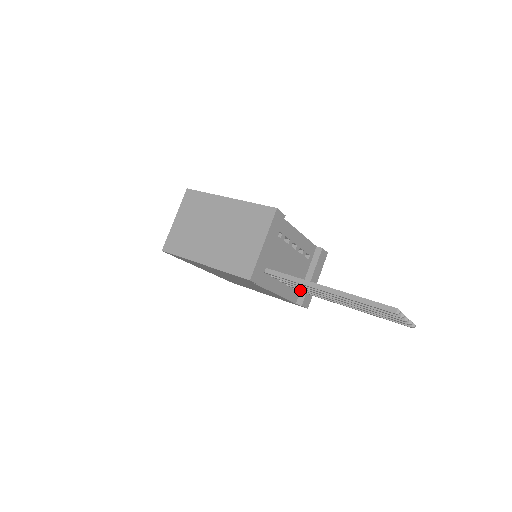
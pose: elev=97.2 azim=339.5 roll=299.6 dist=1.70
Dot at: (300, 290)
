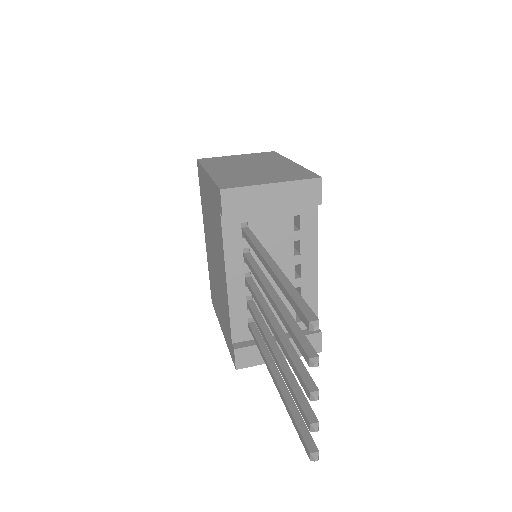
Dot at: (252, 326)
